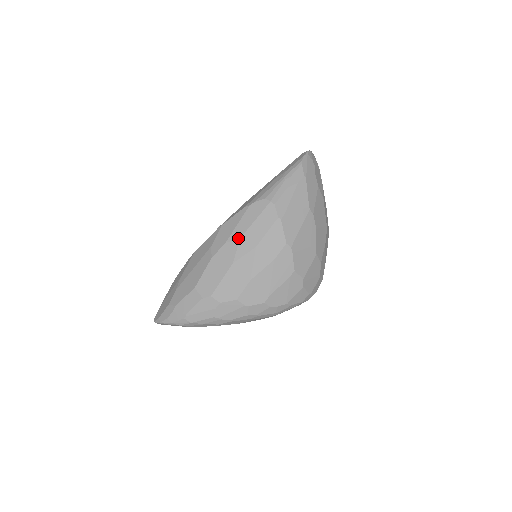
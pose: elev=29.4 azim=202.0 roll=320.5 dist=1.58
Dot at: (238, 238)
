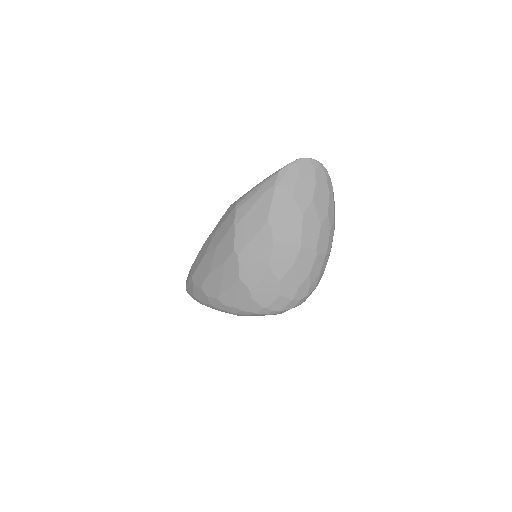
Dot at: (213, 234)
